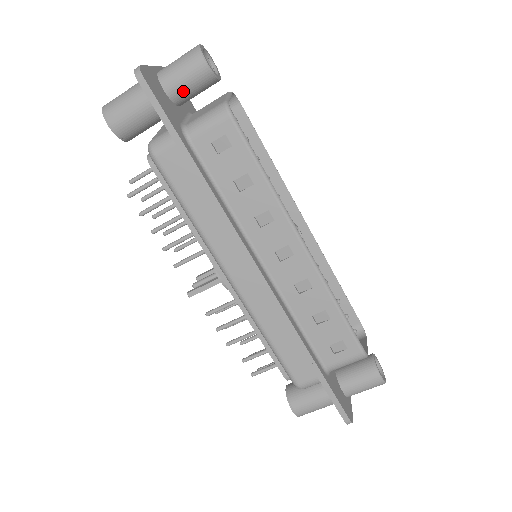
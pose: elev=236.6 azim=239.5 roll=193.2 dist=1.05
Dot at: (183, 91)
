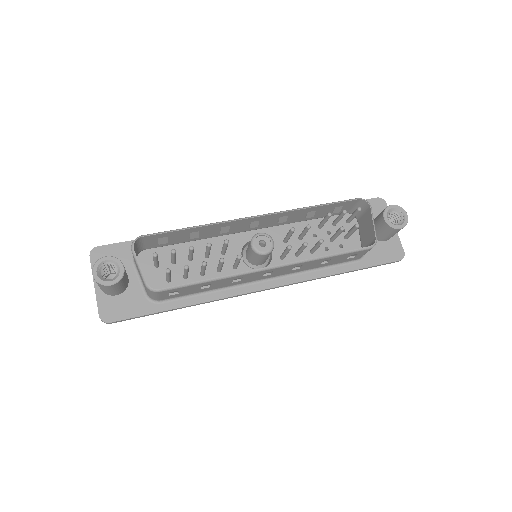
Dot at: (122, 288)
